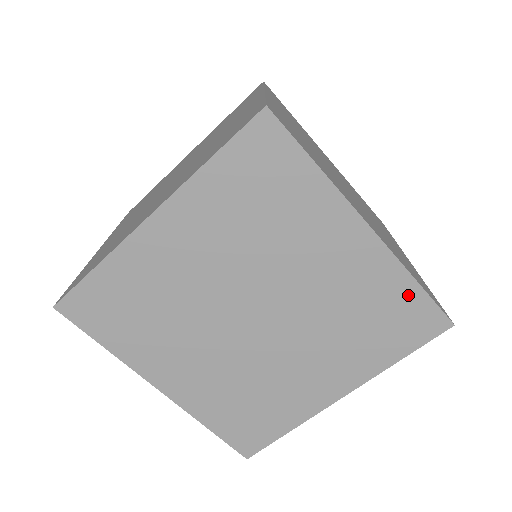
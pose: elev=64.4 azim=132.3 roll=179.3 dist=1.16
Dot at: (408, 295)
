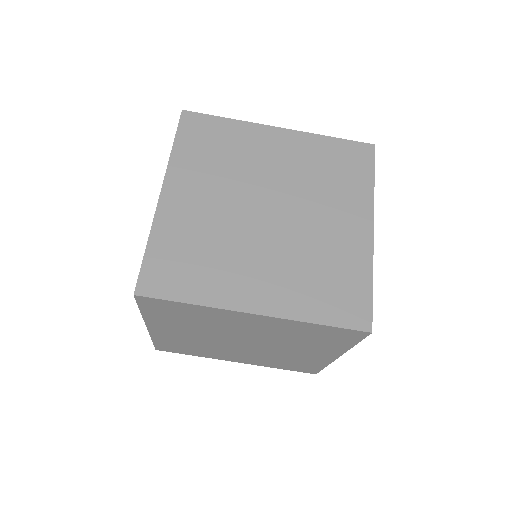
Dot at: (361, 284)
